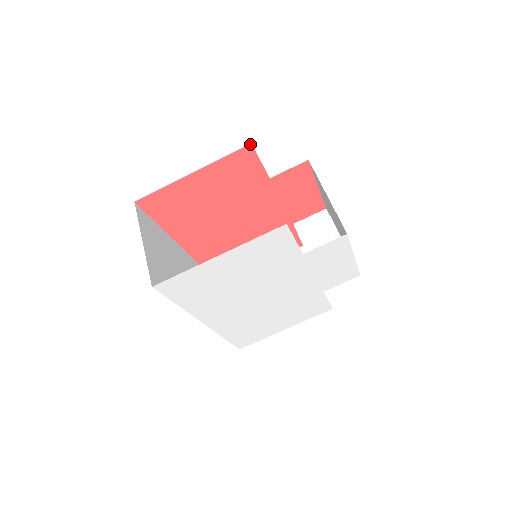
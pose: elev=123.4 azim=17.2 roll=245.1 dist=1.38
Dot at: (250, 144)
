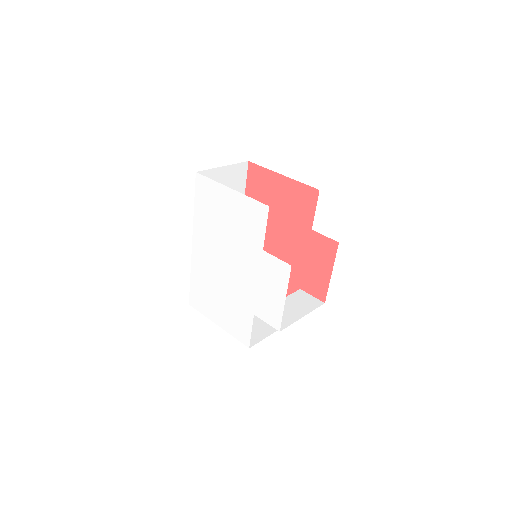
Dot at: occluded
